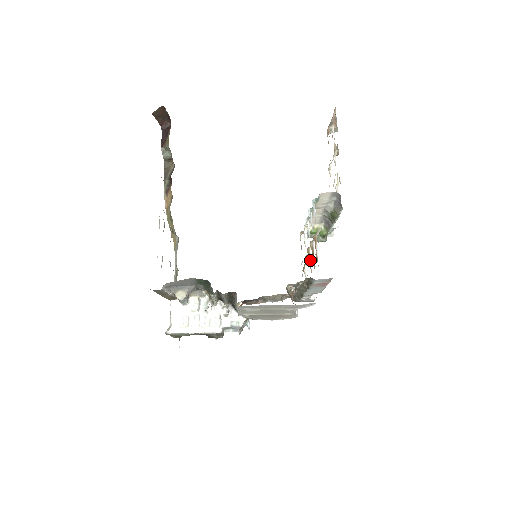
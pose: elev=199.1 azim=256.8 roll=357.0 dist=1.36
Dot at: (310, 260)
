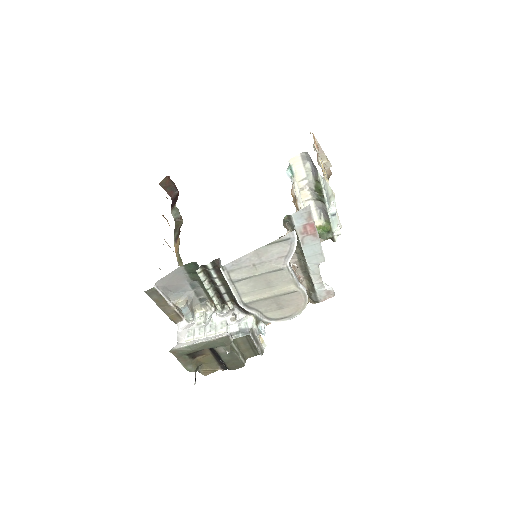
Dot at: occluded
